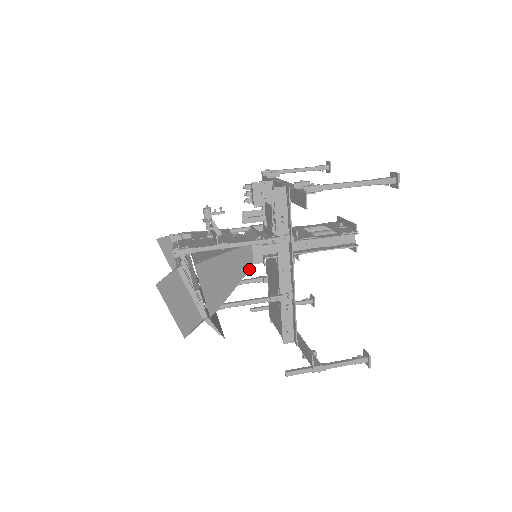
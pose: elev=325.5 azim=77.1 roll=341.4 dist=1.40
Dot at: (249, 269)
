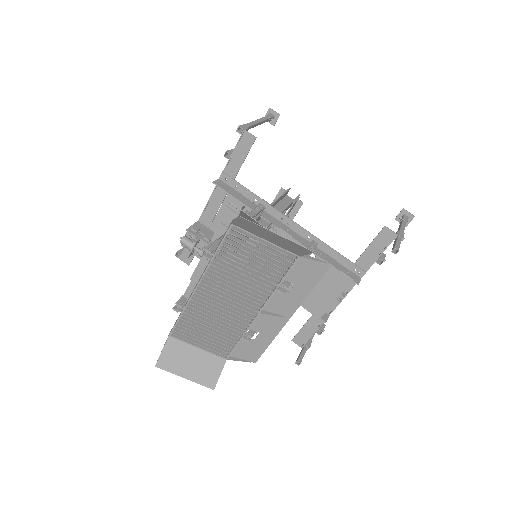
Dot at: occluded
